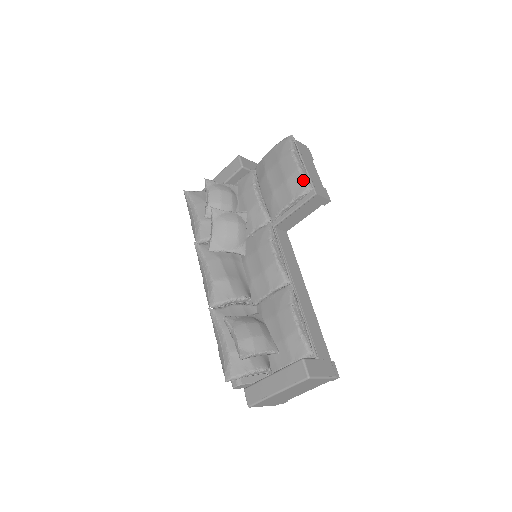
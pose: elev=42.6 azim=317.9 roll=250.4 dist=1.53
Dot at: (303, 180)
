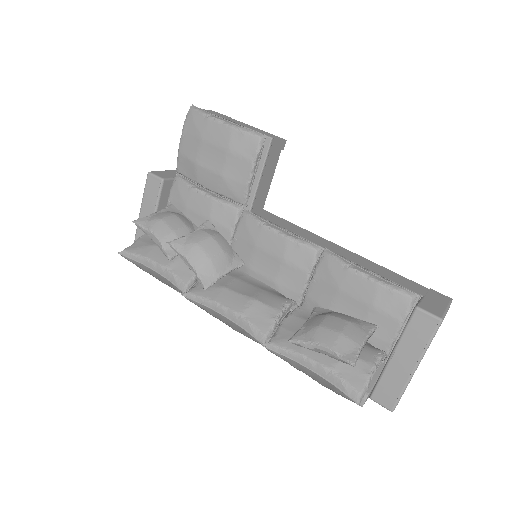
Dot at: (248, 134)
